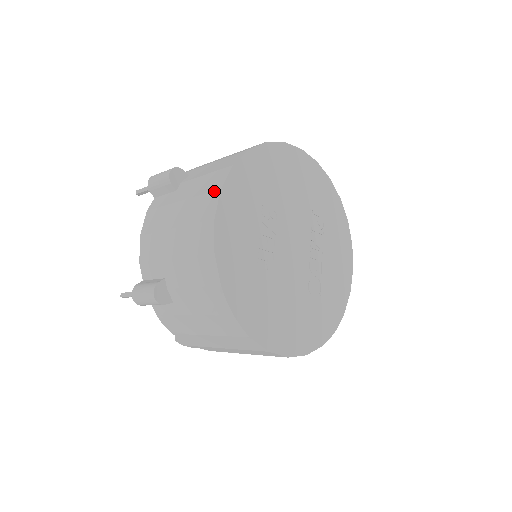
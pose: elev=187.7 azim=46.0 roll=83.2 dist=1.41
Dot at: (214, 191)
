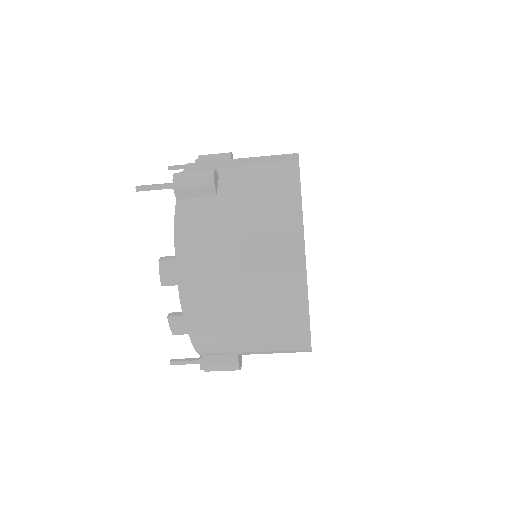
Dot at: occluded
